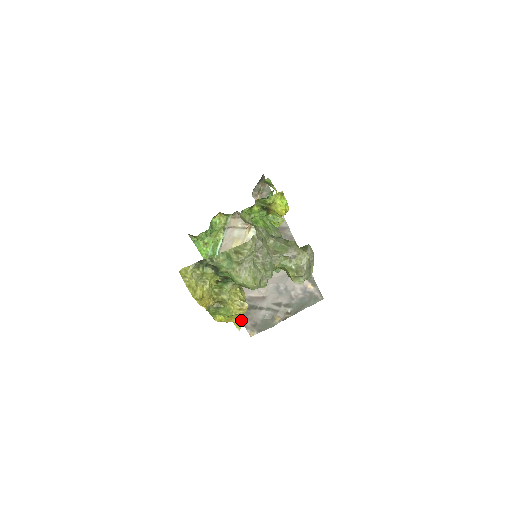
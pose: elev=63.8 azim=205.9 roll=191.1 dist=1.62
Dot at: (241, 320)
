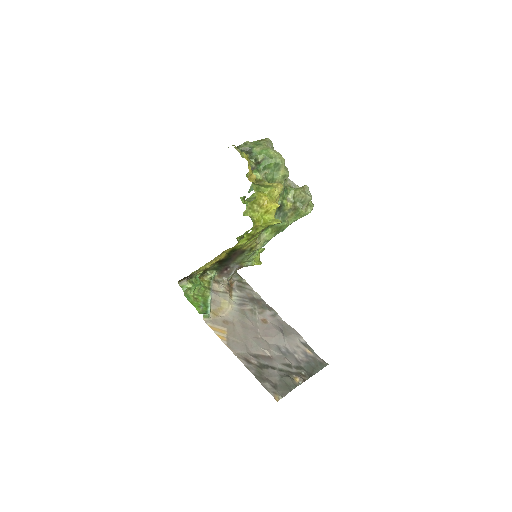
Dot at: (257, 379)
